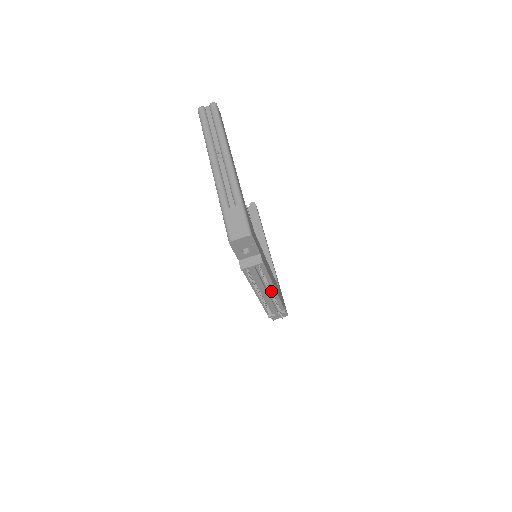
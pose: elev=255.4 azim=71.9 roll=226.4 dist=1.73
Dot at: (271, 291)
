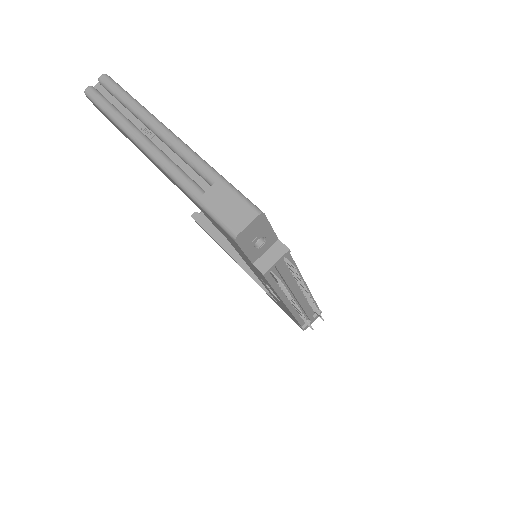
Dot at: (303, 290)
